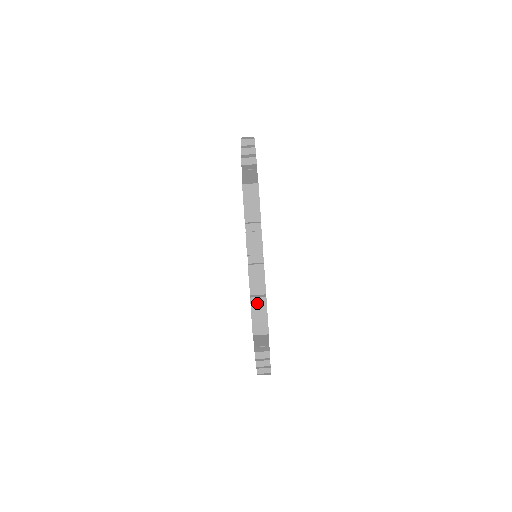
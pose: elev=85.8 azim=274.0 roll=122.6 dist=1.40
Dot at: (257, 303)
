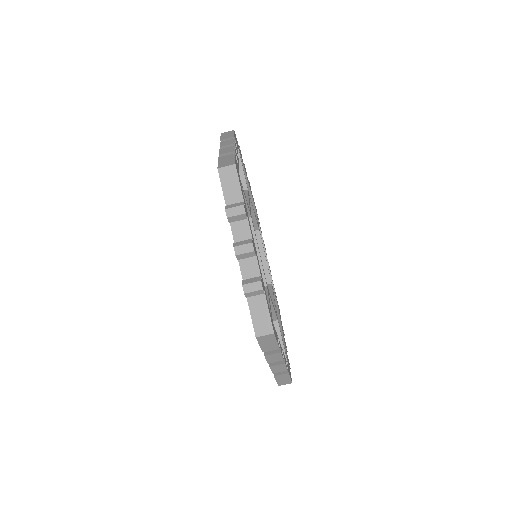
Dot at: (280, 377)
